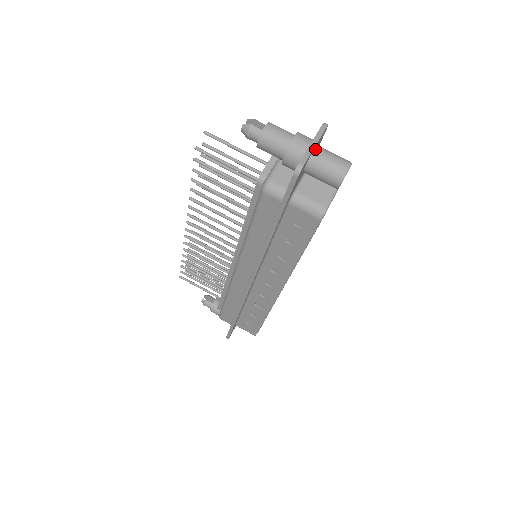
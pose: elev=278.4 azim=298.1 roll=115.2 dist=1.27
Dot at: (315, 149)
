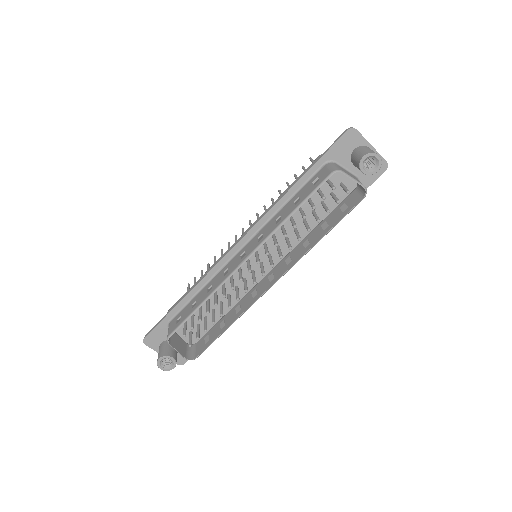
Dot at: occluded
